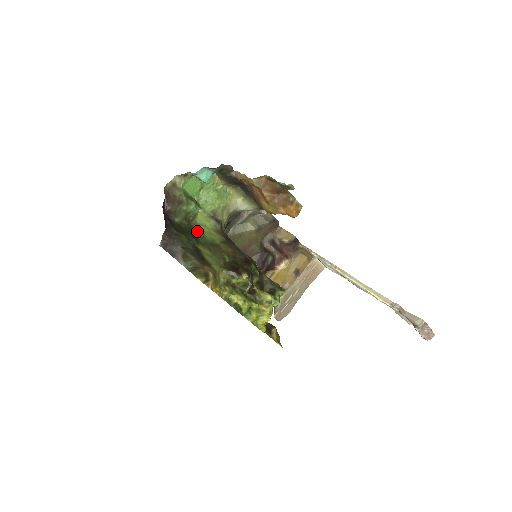
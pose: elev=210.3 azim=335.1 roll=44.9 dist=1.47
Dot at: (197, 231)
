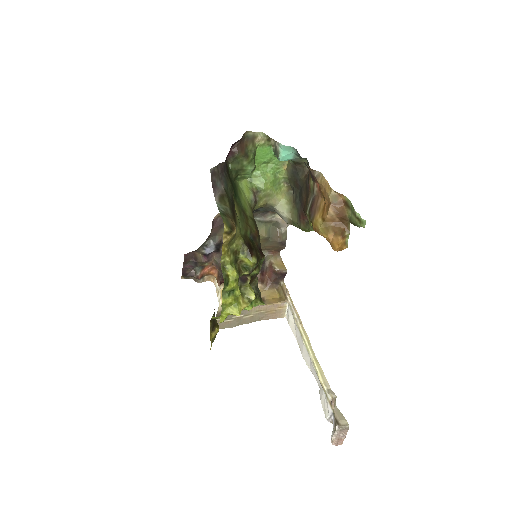
Dot at: (237, 190)
